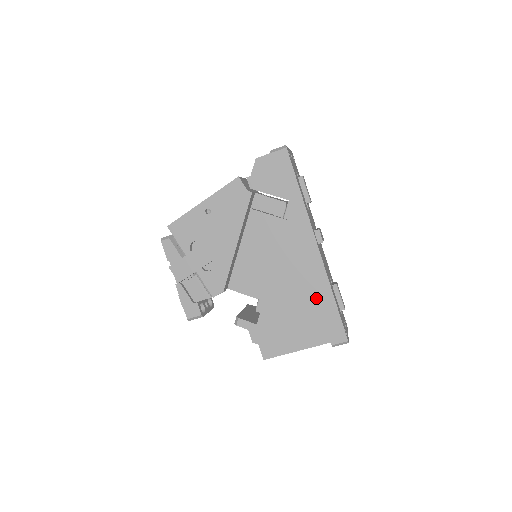
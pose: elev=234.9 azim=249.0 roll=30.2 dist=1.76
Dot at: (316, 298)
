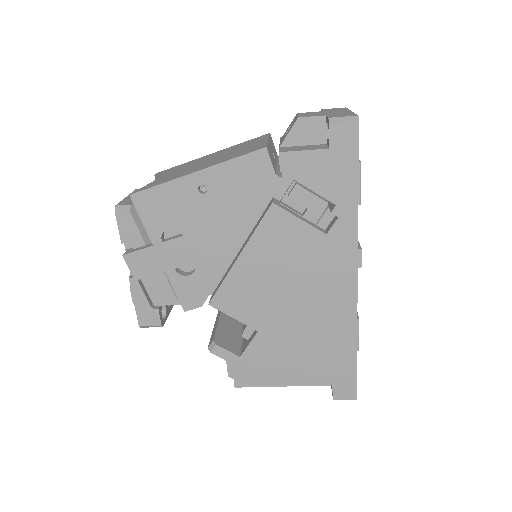
Dot at: (332, 343)
